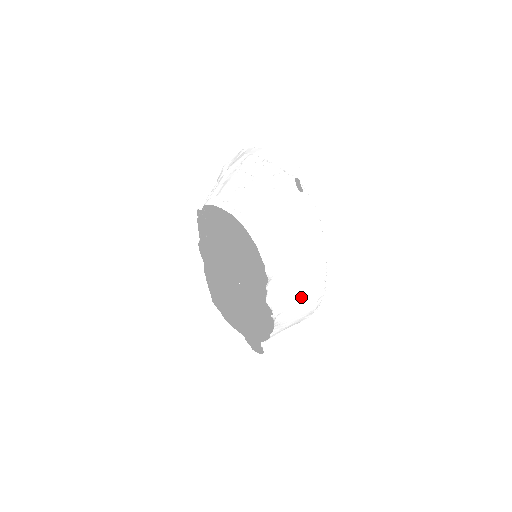
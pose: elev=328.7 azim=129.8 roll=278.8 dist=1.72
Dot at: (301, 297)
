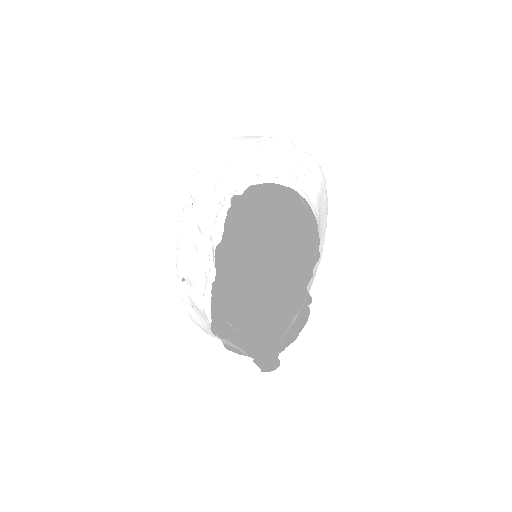
Dot at: (310, 285)
